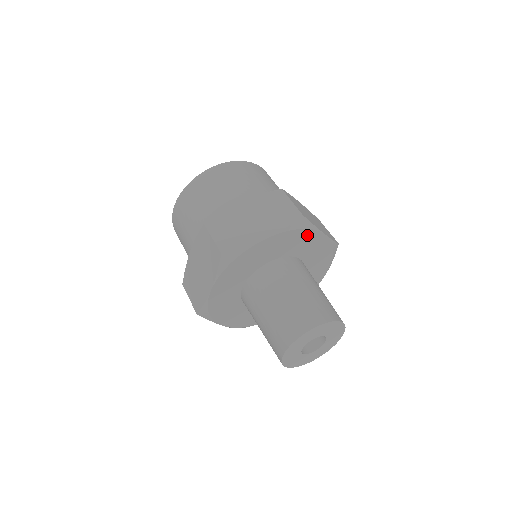
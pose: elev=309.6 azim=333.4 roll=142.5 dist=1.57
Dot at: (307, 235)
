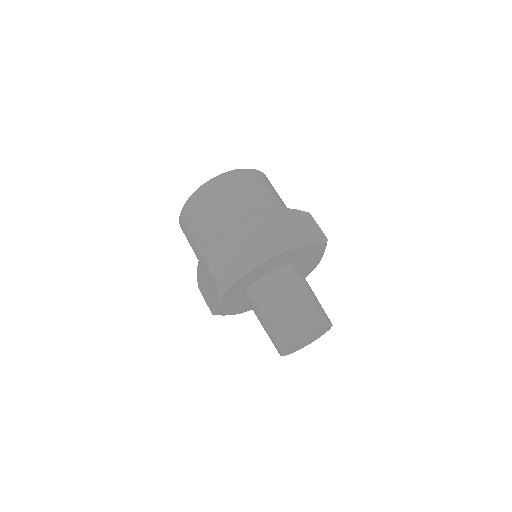
Dot at: (318, 255)
